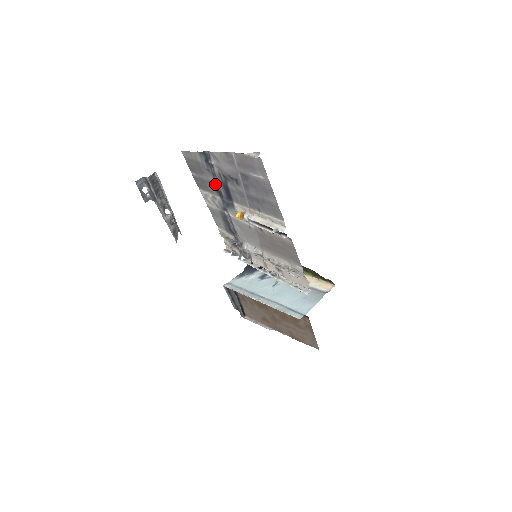
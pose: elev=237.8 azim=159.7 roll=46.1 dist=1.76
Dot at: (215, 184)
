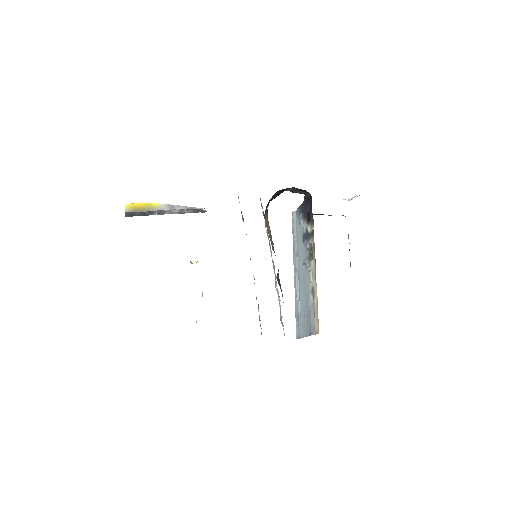
Dot at: occluded
